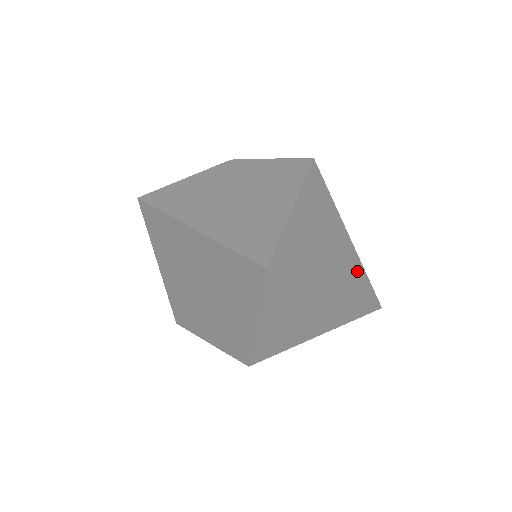
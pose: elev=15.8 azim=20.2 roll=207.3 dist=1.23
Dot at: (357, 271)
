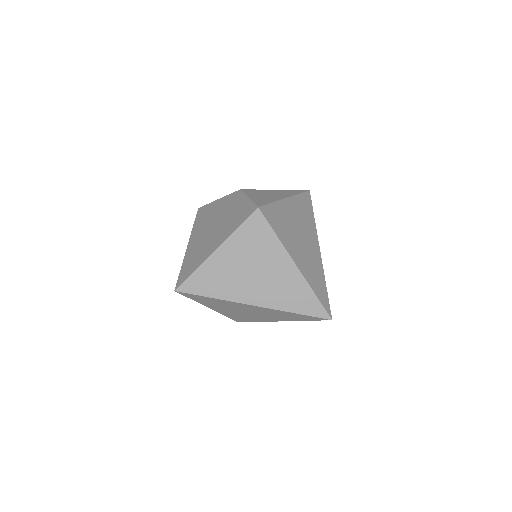
Dot at: (297, 291)
